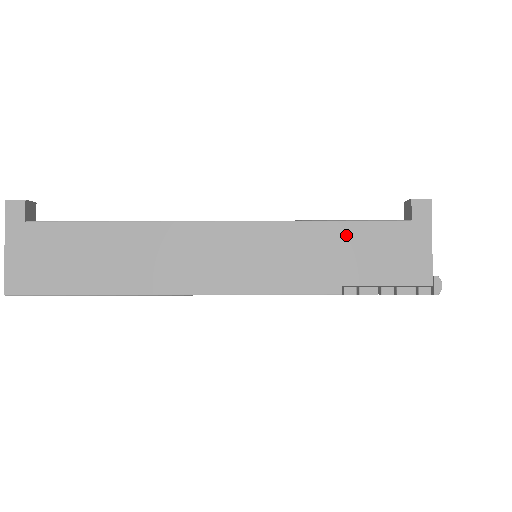
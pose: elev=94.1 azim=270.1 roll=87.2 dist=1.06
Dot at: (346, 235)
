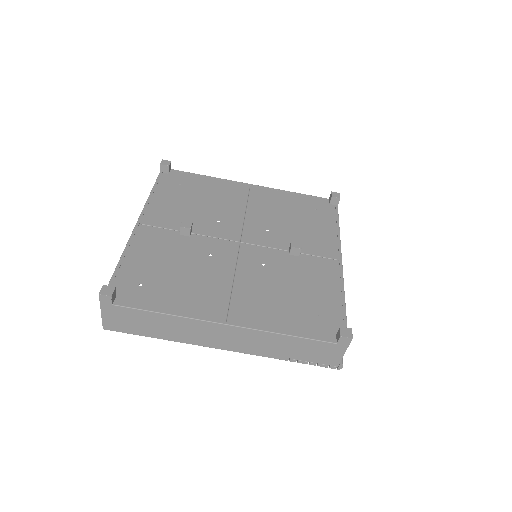
Dot at: (298, 342)
